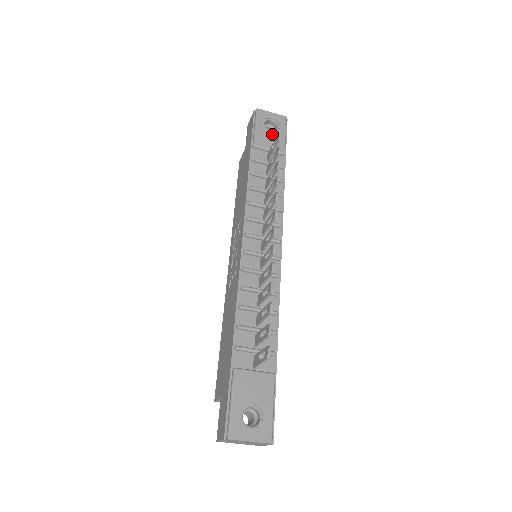
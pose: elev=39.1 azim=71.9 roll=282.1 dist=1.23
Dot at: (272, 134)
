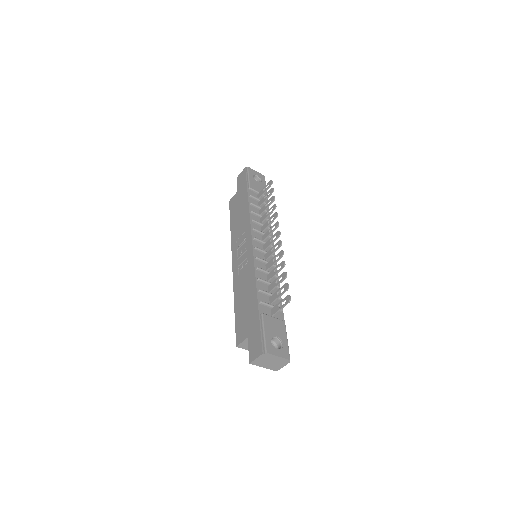
Dot at: (259, 184)
